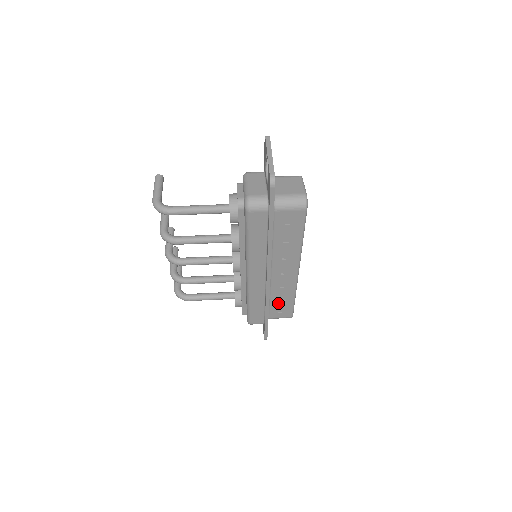
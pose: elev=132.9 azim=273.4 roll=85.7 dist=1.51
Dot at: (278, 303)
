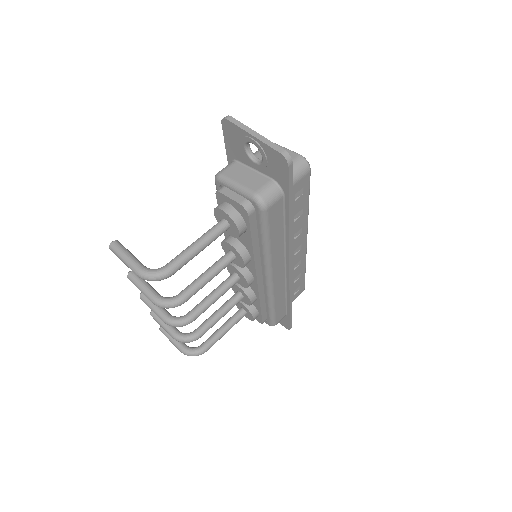
Dot at: (293, 286)
